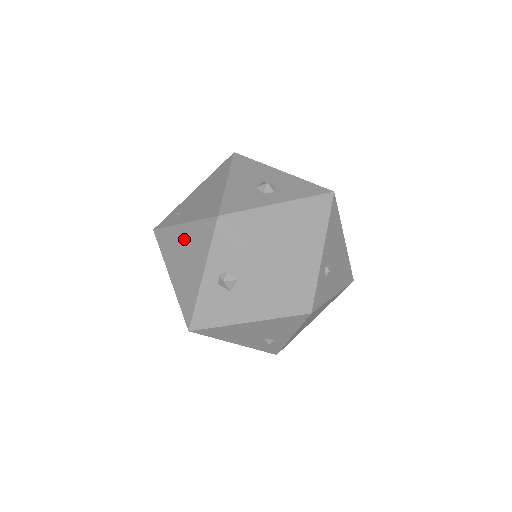
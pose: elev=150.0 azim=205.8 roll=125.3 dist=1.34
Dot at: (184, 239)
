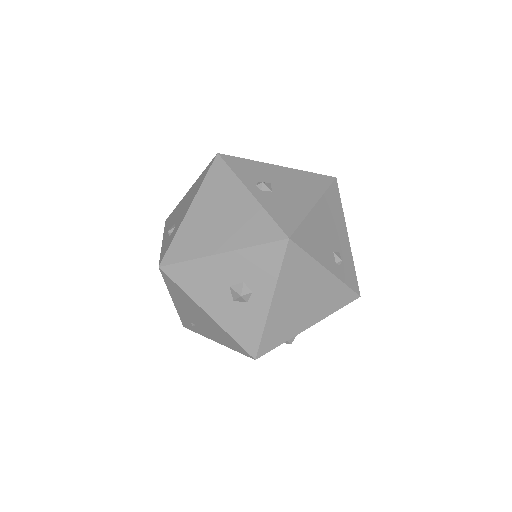
Dot at: occluded
